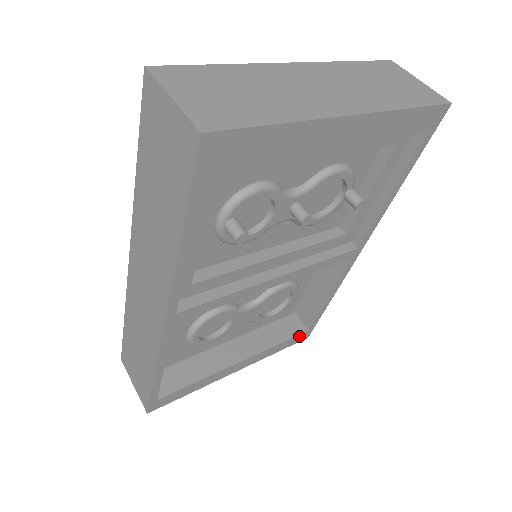
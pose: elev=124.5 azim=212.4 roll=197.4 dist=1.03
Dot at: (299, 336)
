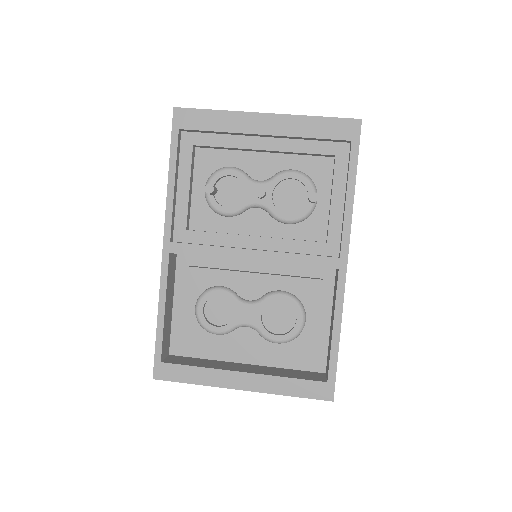
Dot at: (316, 385)
